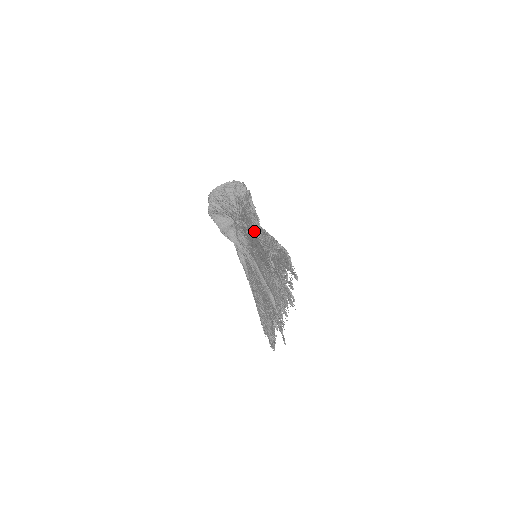
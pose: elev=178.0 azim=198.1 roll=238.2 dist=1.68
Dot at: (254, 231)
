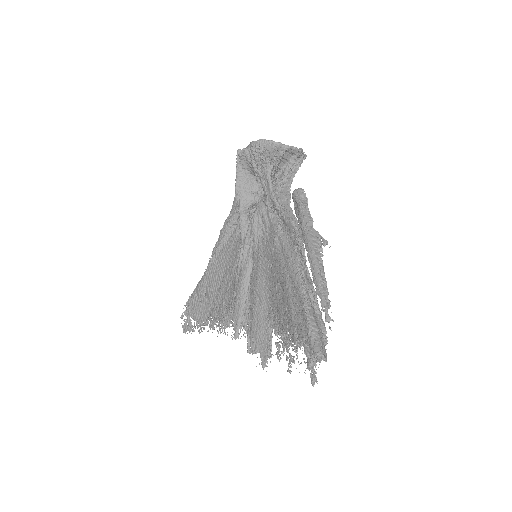
Dot at: (298, 269)
